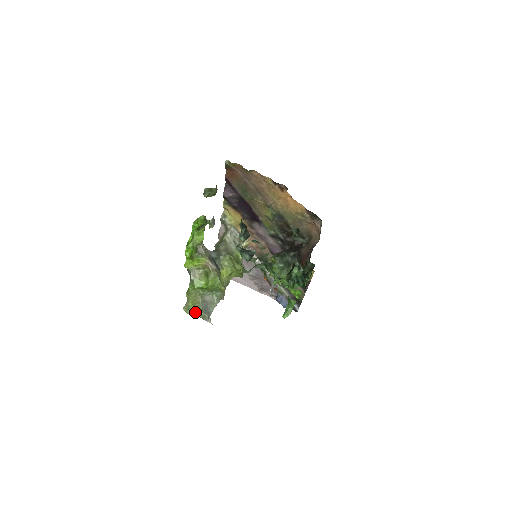
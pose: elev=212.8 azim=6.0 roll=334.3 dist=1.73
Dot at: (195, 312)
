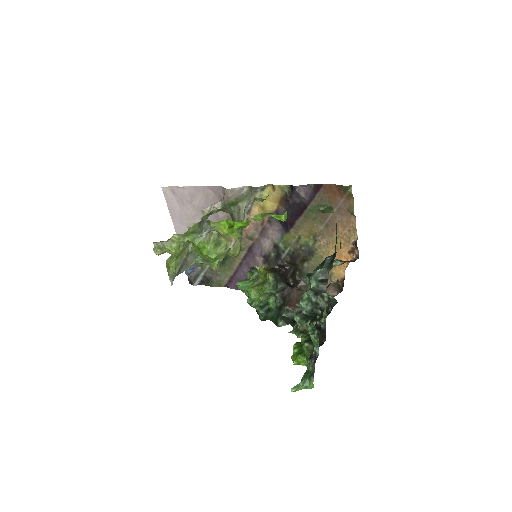
Dot at: (172, 266)
